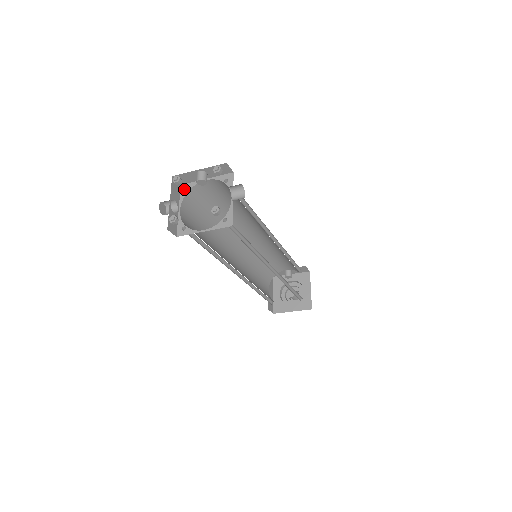
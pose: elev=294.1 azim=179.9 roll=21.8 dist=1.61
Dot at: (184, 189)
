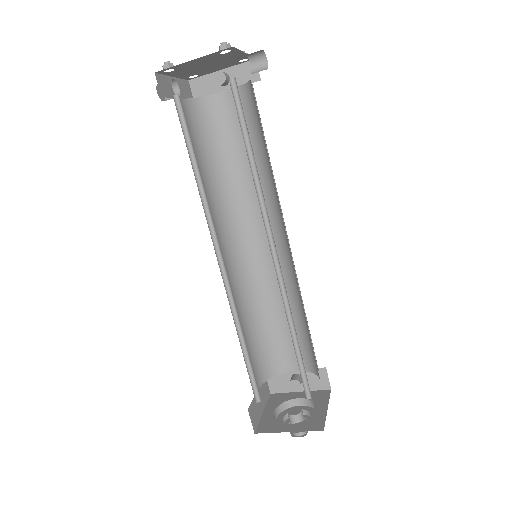
Dot at: (196, 98)
